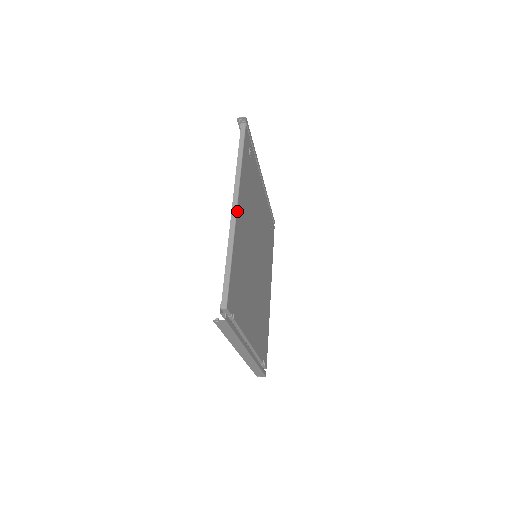
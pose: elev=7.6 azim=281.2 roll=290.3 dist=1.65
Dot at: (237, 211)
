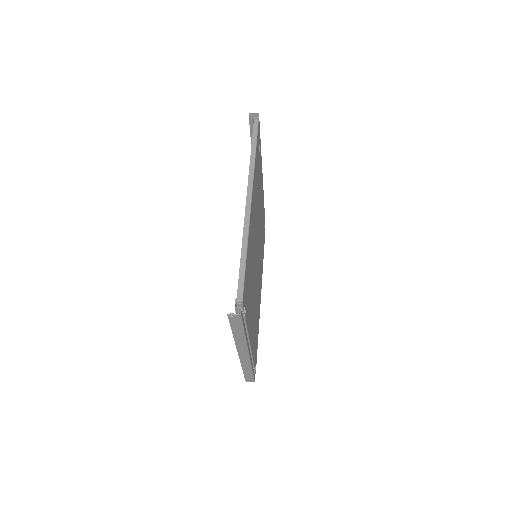
Dot at: (251, 205)
